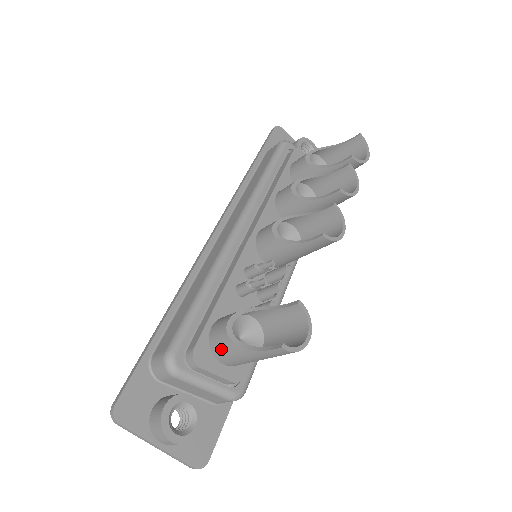
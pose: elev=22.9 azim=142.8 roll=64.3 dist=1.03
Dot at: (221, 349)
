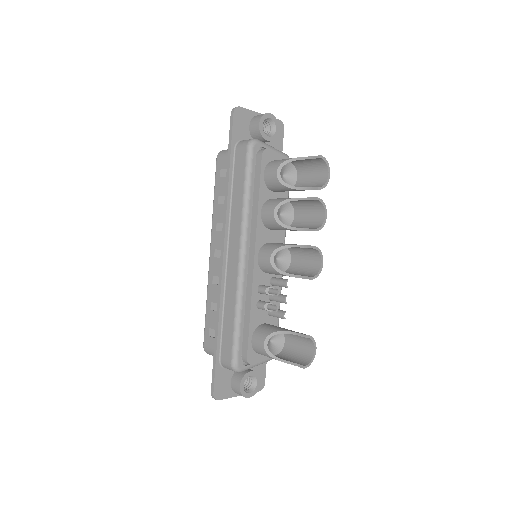
Dot at: occluded
